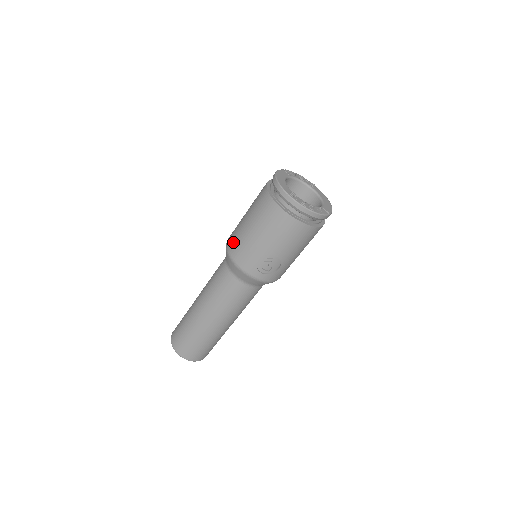
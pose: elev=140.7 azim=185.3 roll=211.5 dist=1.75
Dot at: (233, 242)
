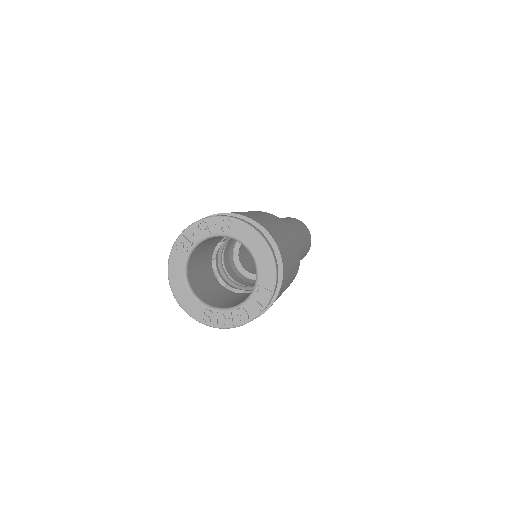
Dot at: occluded
